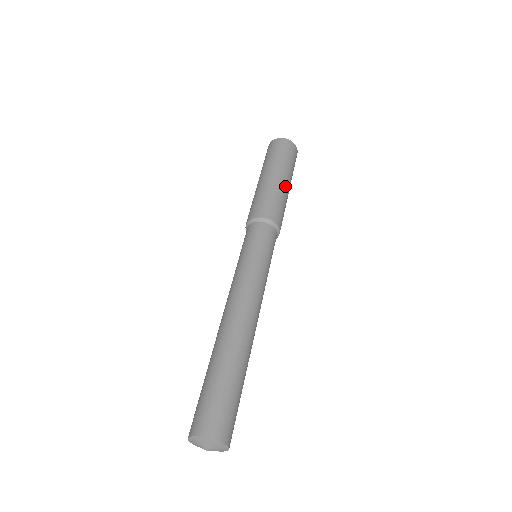
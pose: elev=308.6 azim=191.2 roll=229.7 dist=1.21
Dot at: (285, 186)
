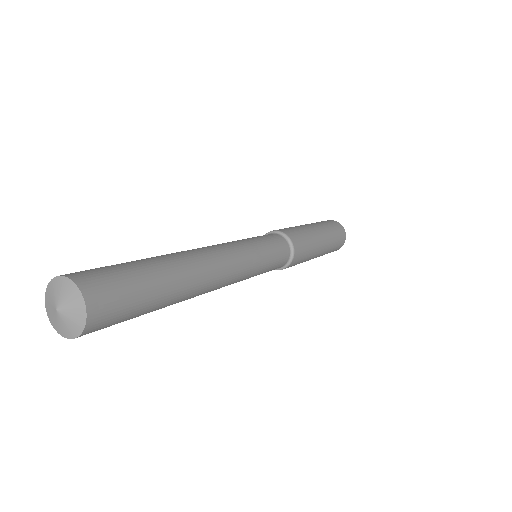
Dot at: (320, 246)
